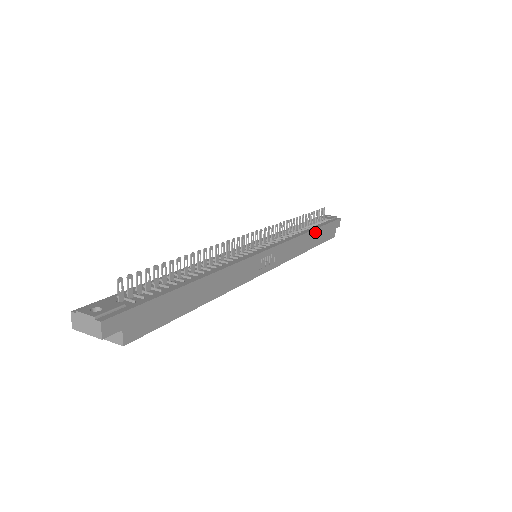
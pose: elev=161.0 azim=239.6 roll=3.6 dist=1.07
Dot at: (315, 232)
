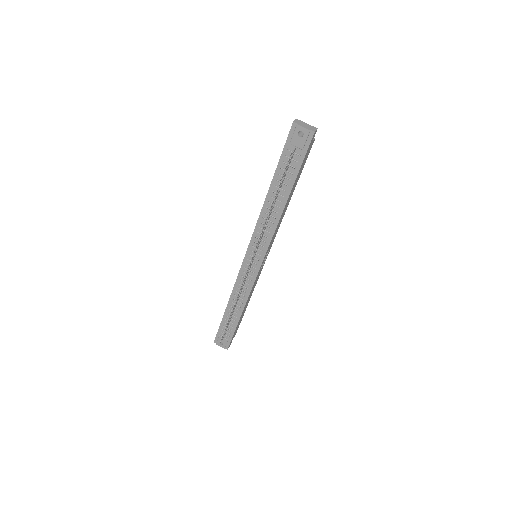
Dot at: (290, 194)
